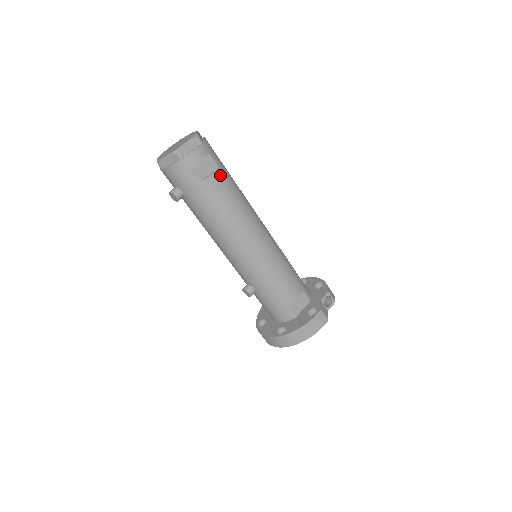
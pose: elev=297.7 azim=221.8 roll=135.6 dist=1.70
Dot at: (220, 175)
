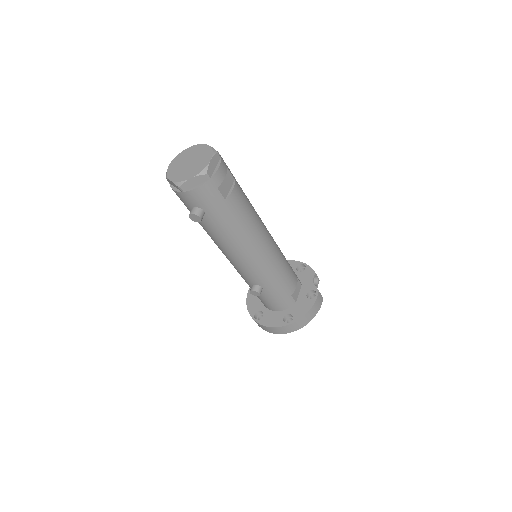
Dot at: (238, 187)
